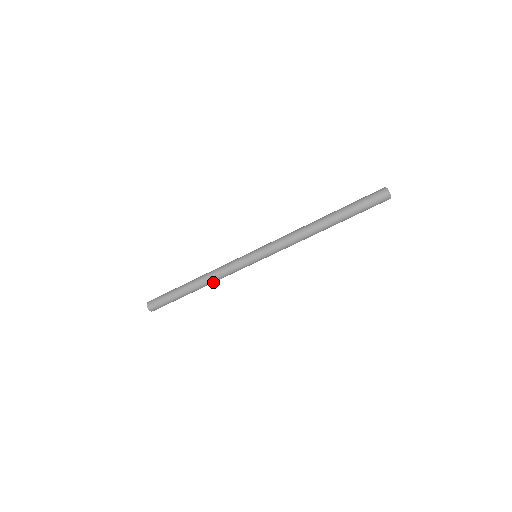
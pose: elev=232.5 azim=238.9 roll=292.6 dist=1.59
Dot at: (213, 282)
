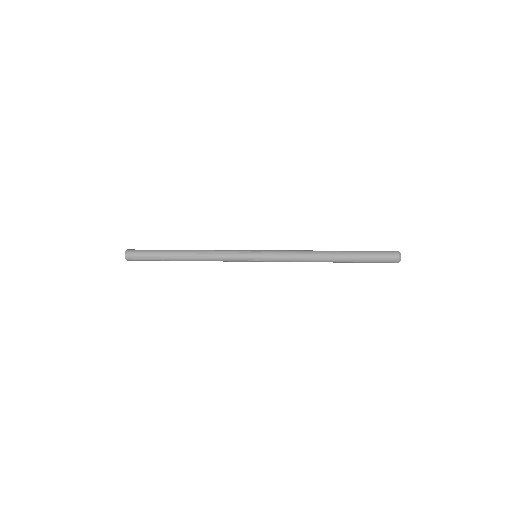
Dot at: (204, 260)
